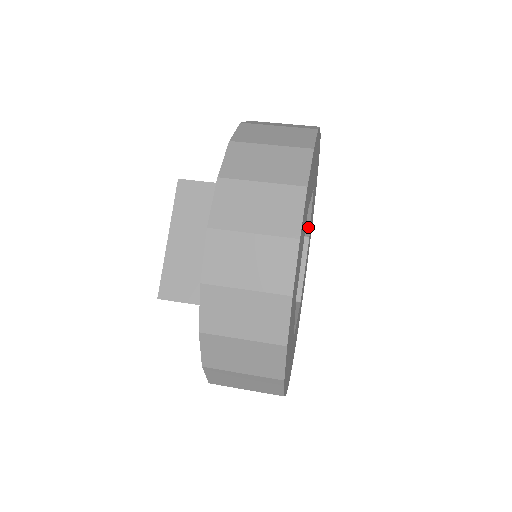
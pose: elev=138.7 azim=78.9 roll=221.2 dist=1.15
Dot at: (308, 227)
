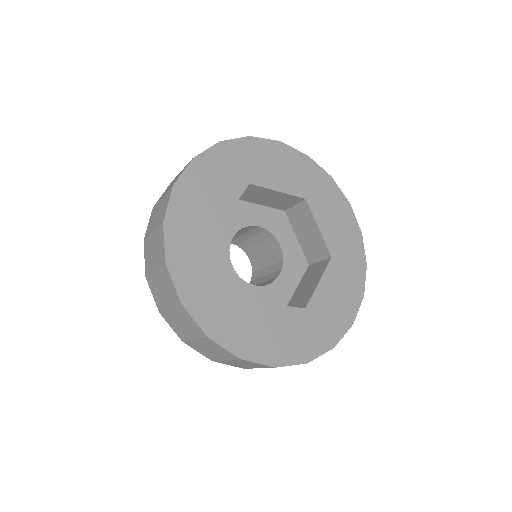
Dot at: (310, 297)
